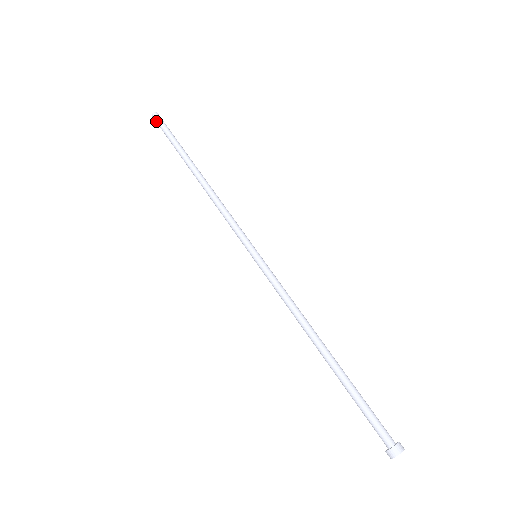
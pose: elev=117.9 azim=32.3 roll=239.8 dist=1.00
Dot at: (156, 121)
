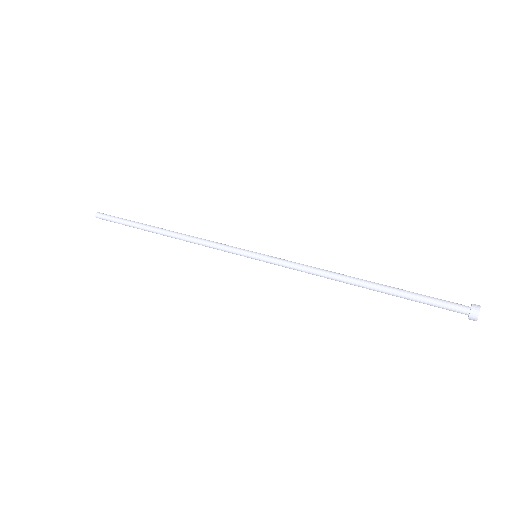
Dot at: (102, 217)
